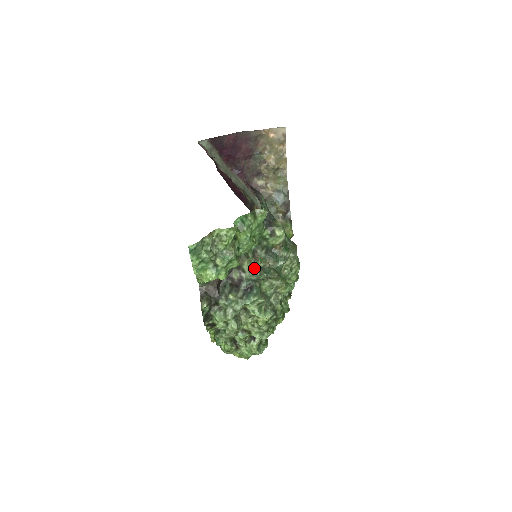
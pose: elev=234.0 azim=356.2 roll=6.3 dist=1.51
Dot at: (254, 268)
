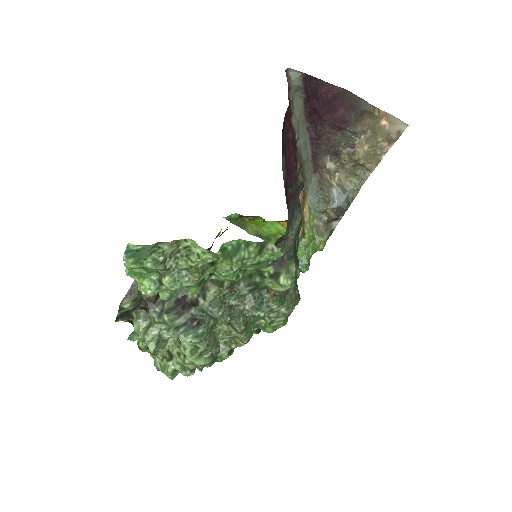
Dot at: (220, 302)
